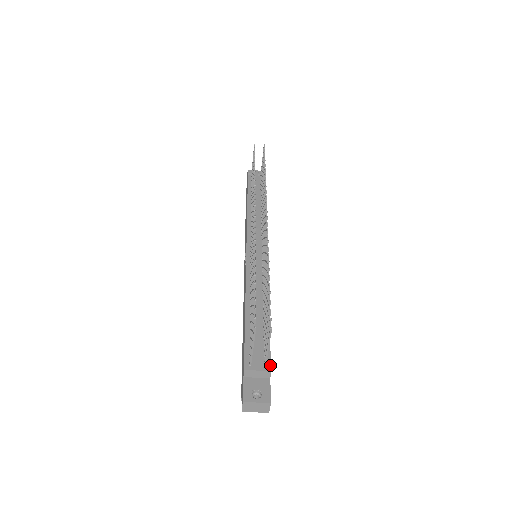
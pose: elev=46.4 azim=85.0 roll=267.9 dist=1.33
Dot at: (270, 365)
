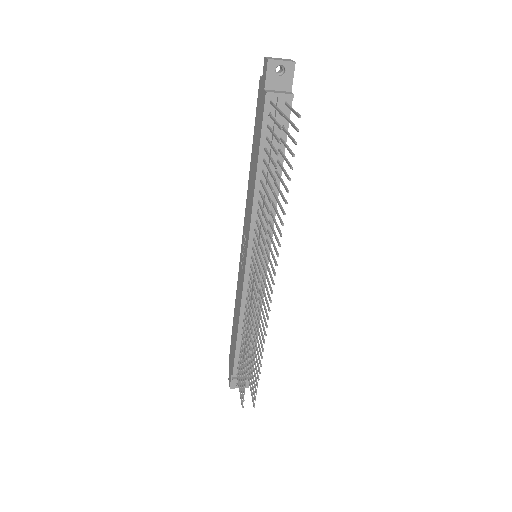
Dot at: occluded
